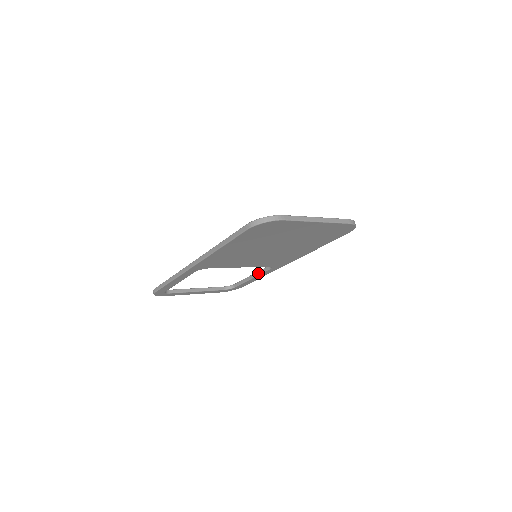
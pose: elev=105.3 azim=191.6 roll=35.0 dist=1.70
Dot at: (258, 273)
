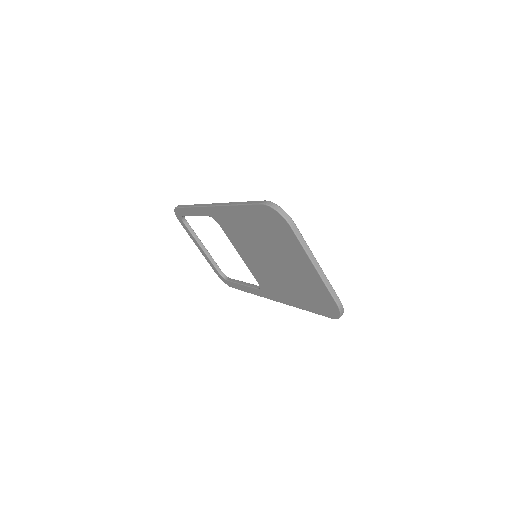
Dot at: (249, 284)
